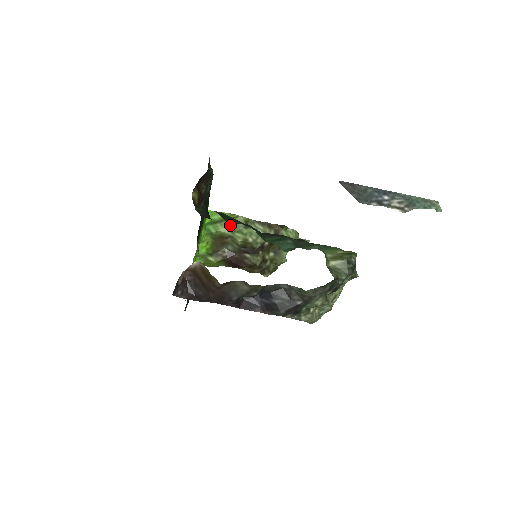
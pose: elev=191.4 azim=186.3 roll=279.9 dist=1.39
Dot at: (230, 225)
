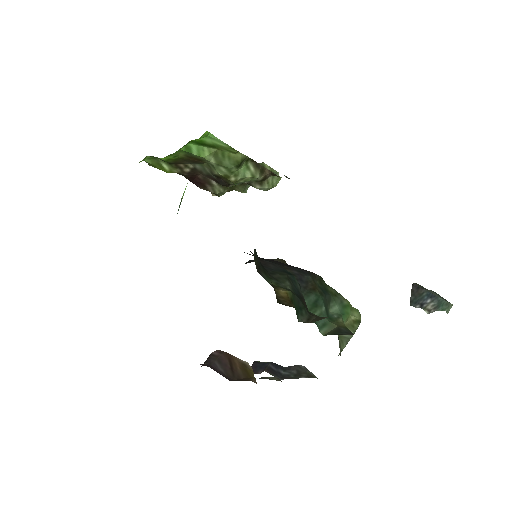
Dot at: (220, 156)
